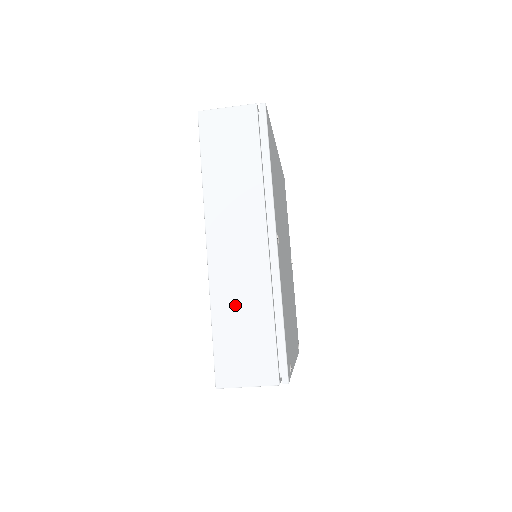
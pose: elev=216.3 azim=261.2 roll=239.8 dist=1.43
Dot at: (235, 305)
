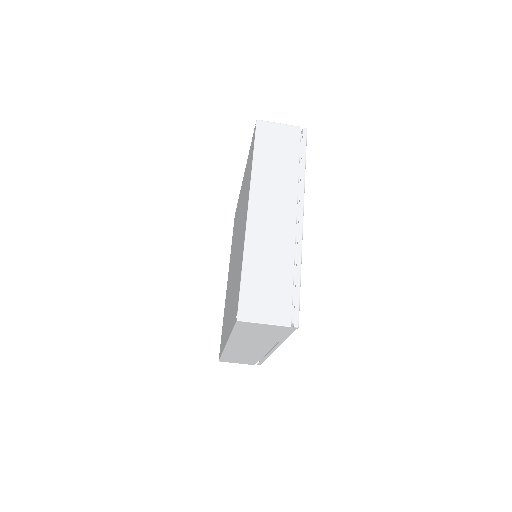
Dot at: (264, 258)
